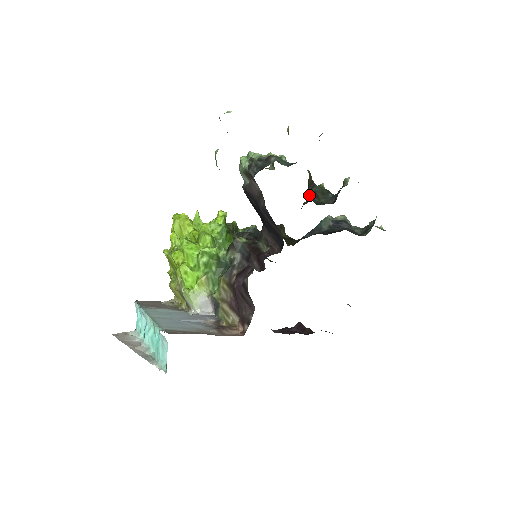
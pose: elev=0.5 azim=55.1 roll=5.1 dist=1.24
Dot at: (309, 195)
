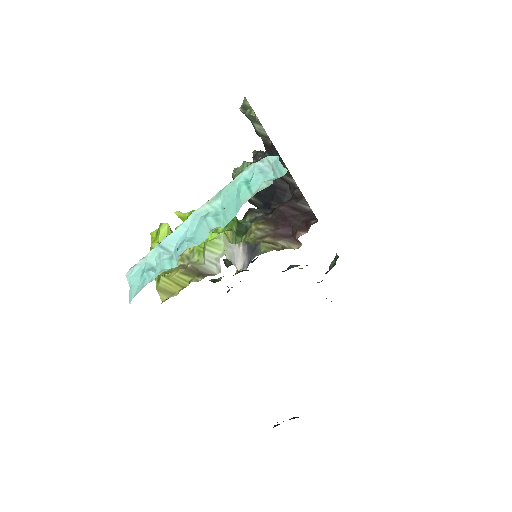
Dot at: occluded
